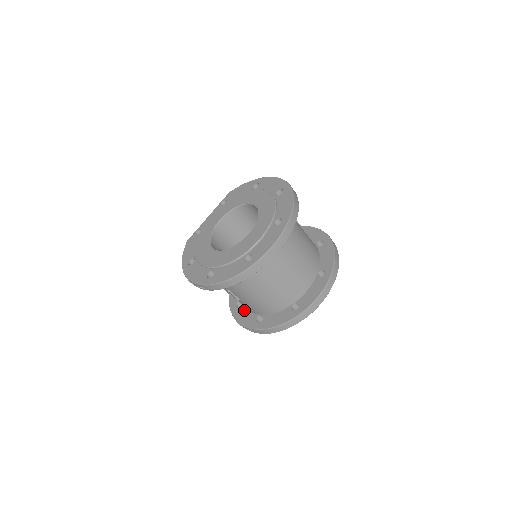
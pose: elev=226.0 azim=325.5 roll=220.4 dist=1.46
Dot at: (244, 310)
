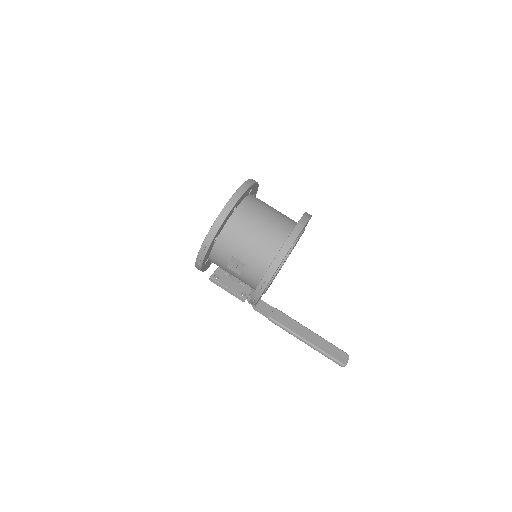
Dot at: occluded
